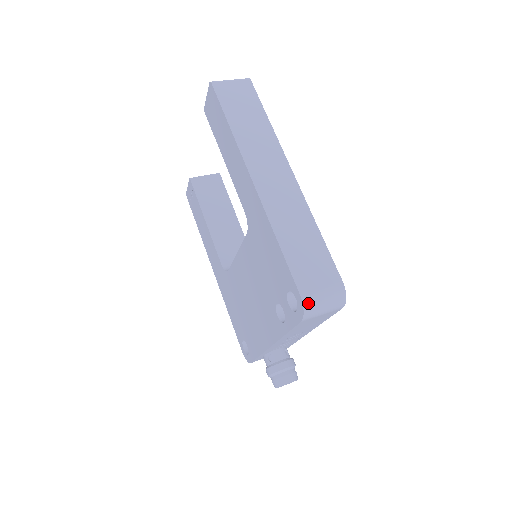
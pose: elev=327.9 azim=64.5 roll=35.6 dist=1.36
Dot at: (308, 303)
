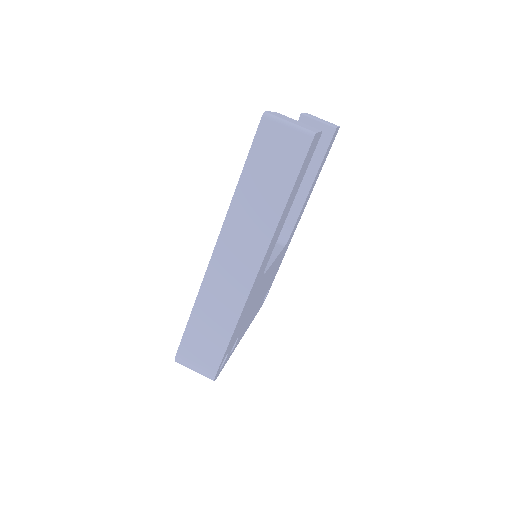
Dot at: (179, 362)
